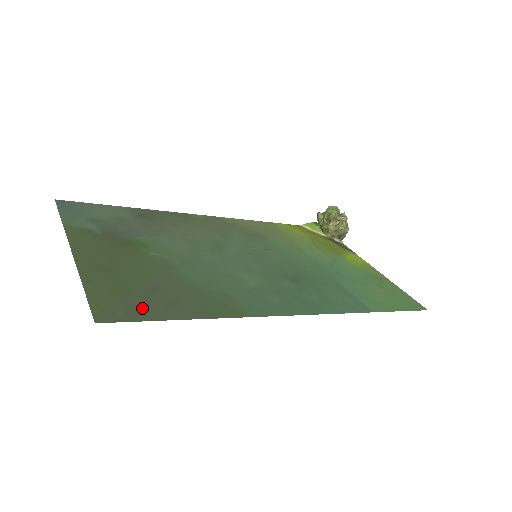
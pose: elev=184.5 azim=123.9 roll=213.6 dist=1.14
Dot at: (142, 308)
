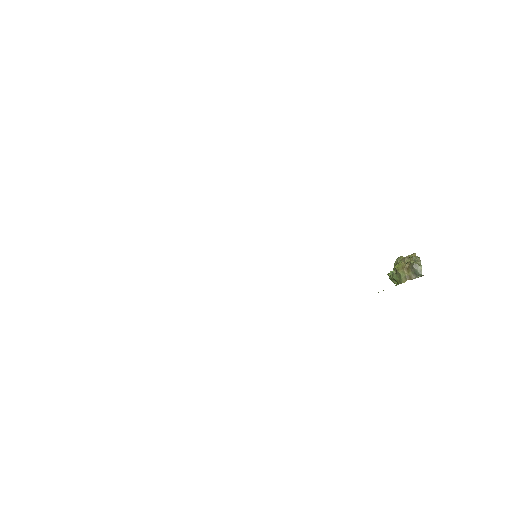
Dot at: occluded
